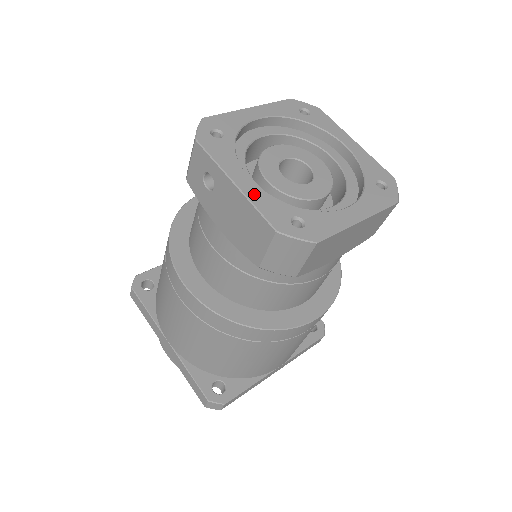
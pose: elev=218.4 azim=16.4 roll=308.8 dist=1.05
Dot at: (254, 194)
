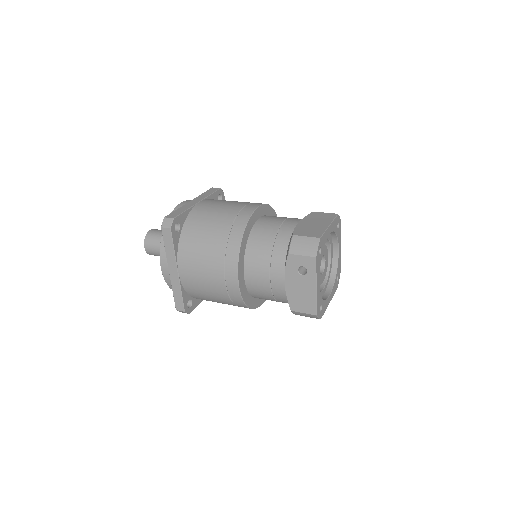
Dot at: (318, 294)
